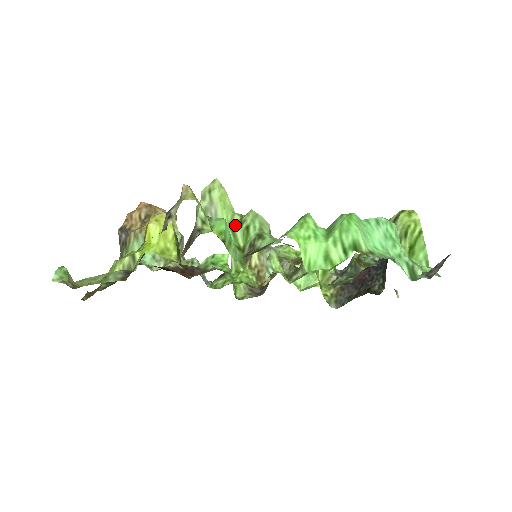
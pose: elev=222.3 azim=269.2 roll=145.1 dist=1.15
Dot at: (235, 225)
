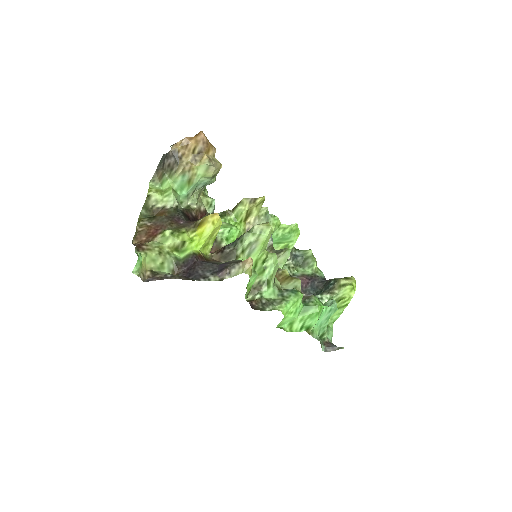
Dot at: (260, 262)
